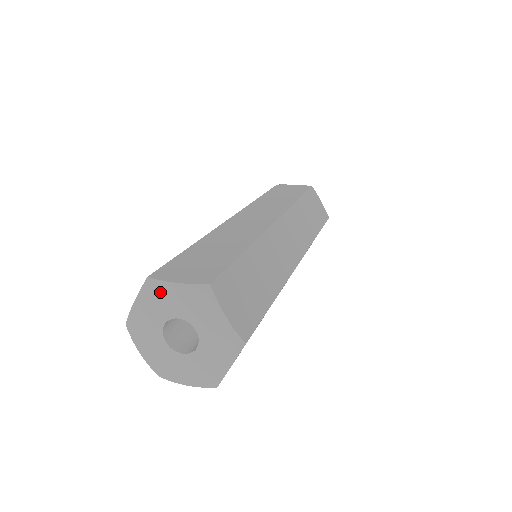
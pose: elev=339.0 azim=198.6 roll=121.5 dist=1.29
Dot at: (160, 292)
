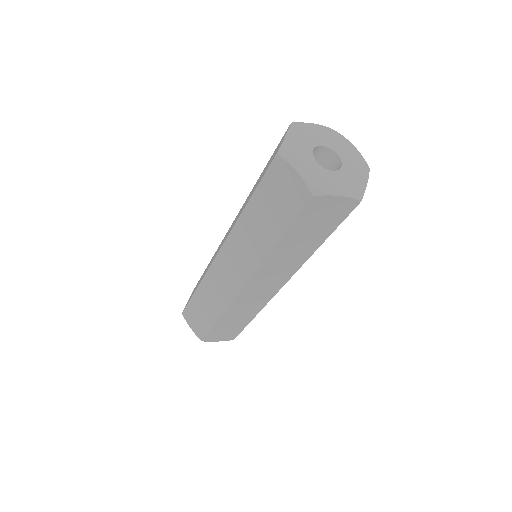
Dot at: (340, 139)
